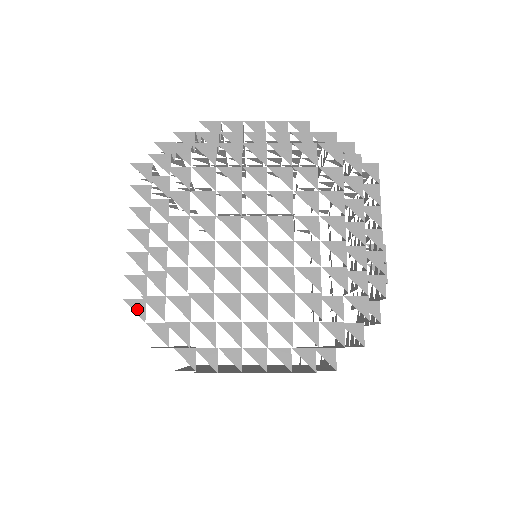
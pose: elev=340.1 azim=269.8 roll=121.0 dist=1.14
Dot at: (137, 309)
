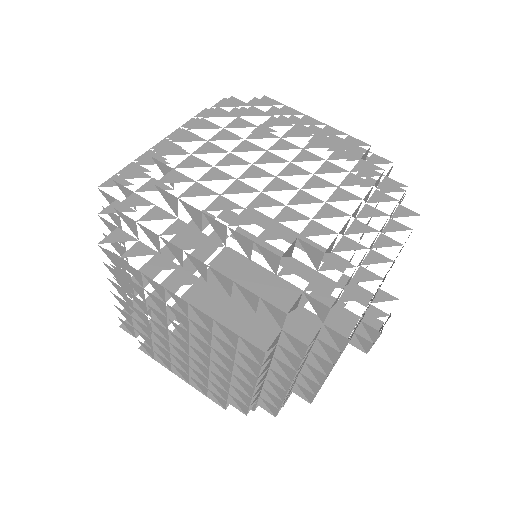
Dot at: occluded
